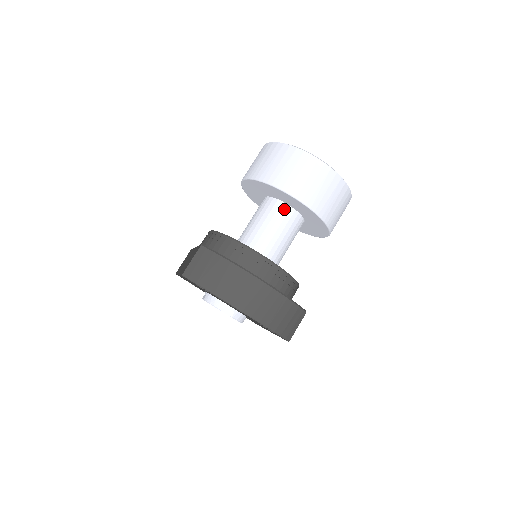
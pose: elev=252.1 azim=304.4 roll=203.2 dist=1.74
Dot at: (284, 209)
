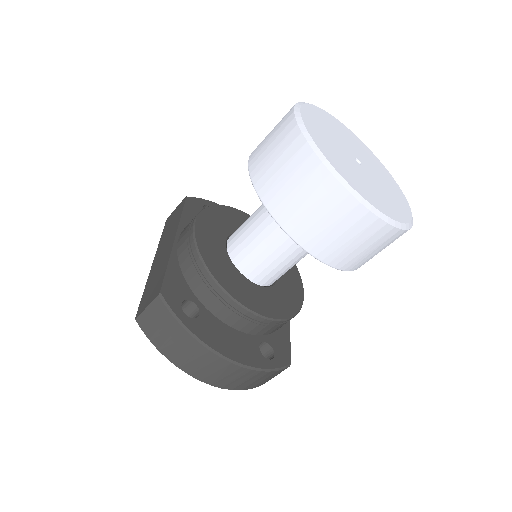
Dot at: occluded
